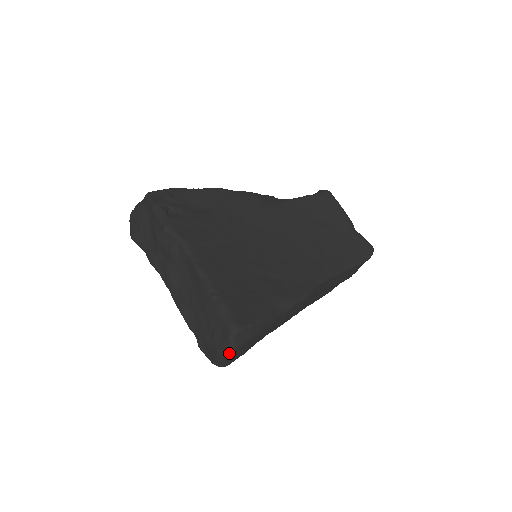
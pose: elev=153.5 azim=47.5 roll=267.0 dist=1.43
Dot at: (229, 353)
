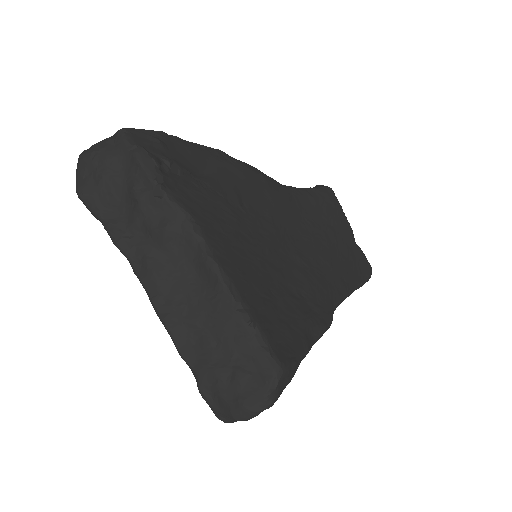
Dot at: (265, 407)
